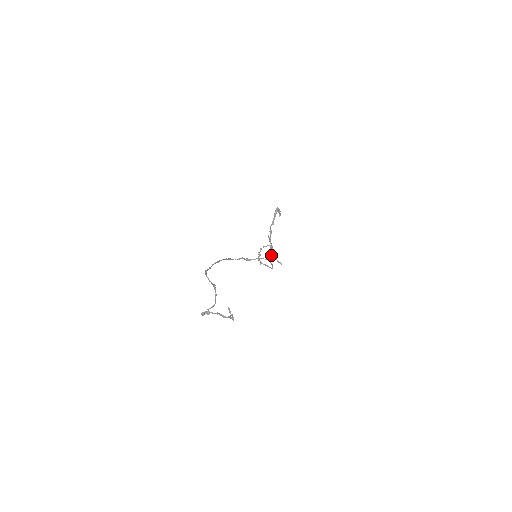
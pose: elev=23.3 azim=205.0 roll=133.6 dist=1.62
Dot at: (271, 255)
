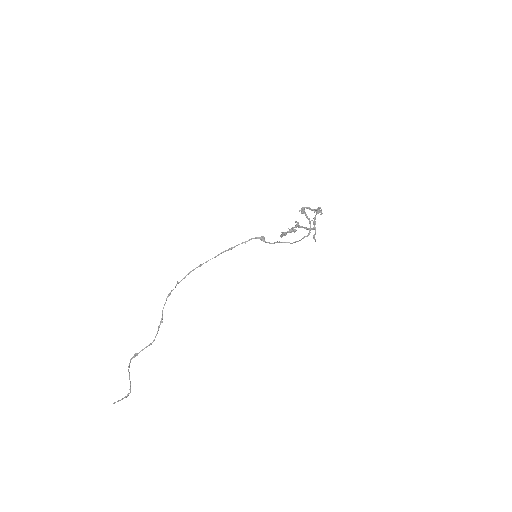
Dot at: occluded
